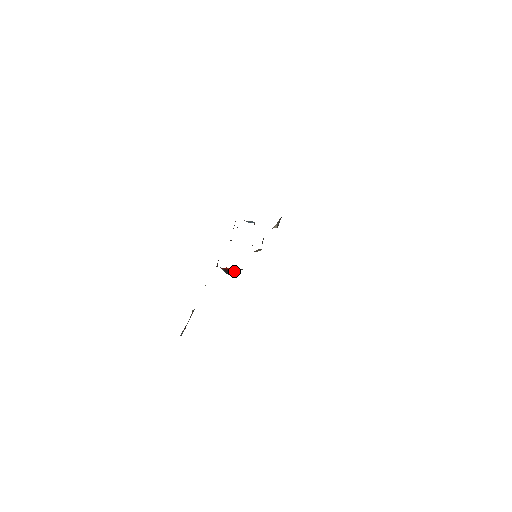
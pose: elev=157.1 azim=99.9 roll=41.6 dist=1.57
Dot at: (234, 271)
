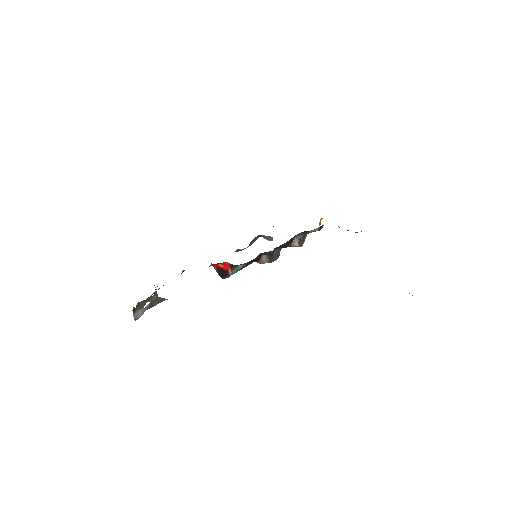
Dot at: (227, 270)
